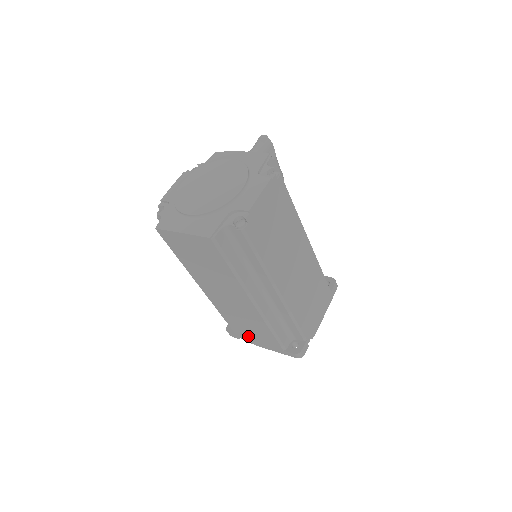
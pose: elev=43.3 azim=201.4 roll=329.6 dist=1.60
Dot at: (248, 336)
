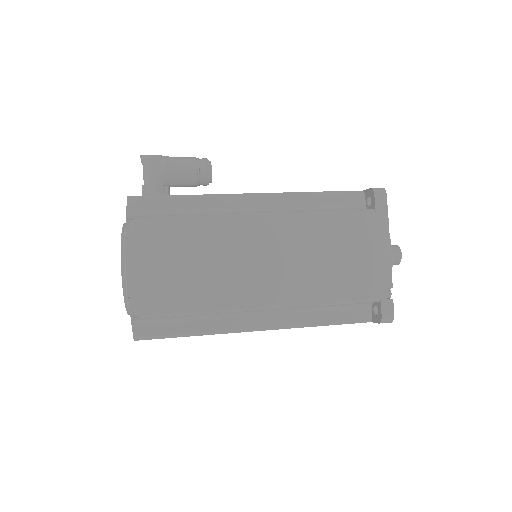
Dot at: occluded
